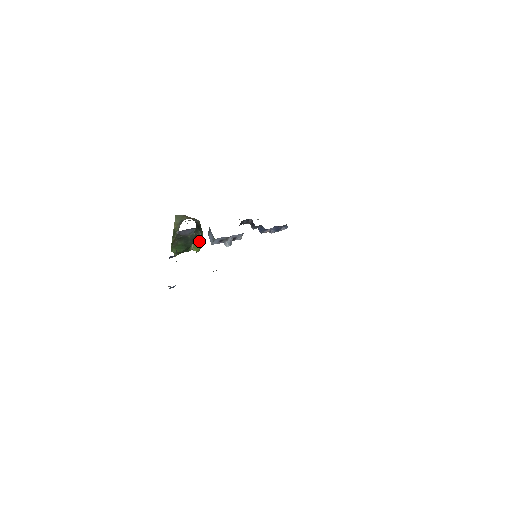
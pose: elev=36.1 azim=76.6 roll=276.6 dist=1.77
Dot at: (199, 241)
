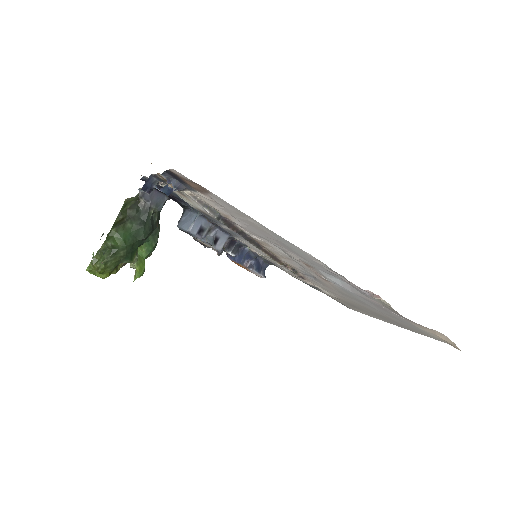
Dot at: (153, 245)
